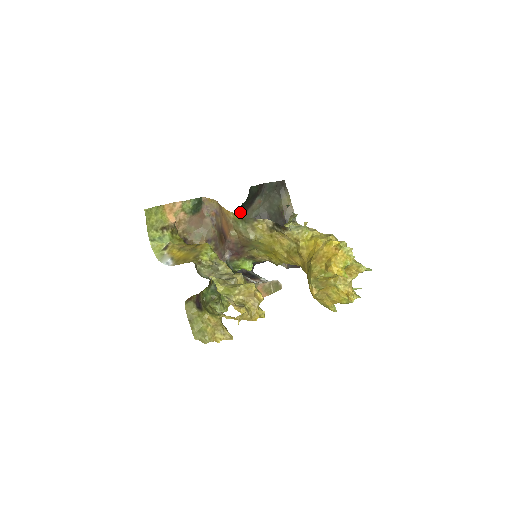
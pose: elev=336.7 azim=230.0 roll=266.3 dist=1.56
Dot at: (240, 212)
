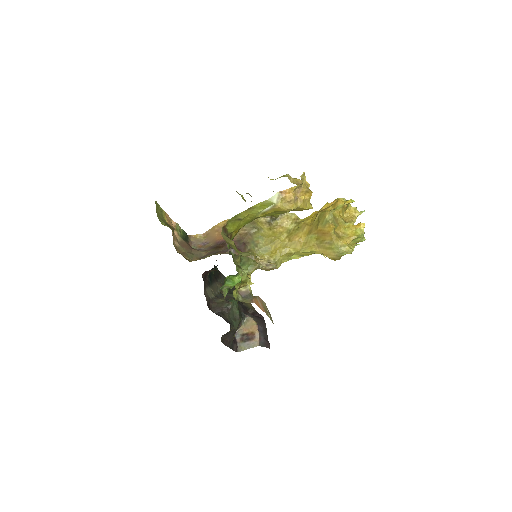
Dot at: (210, 278)
